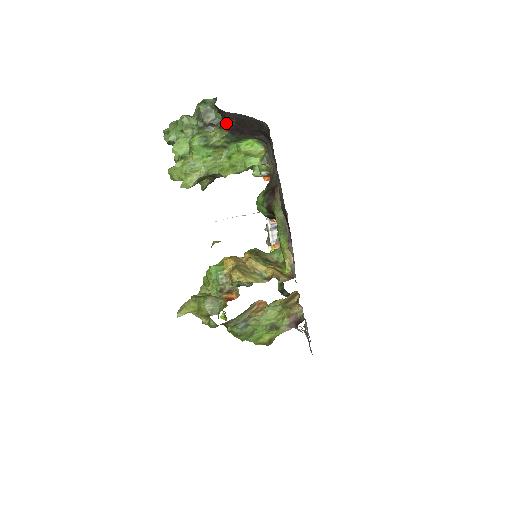
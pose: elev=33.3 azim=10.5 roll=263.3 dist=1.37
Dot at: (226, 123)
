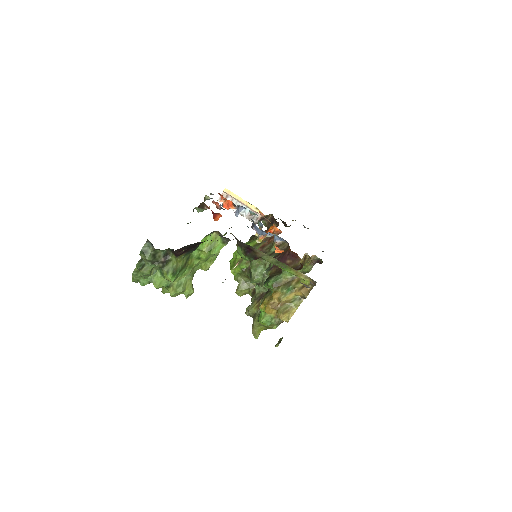
Dot at: (180, 254)
